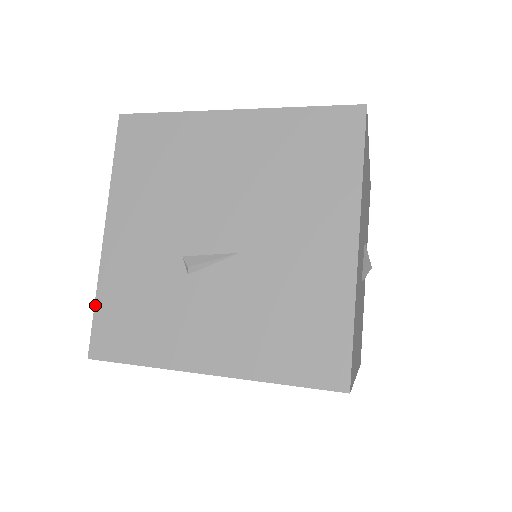
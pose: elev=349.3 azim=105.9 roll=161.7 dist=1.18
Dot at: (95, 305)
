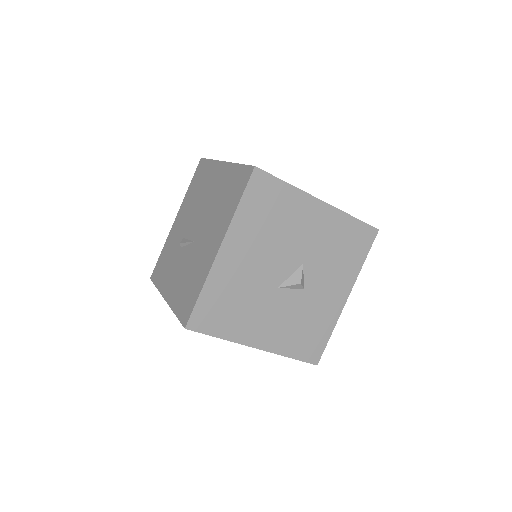
Dot at: (160, 254)
